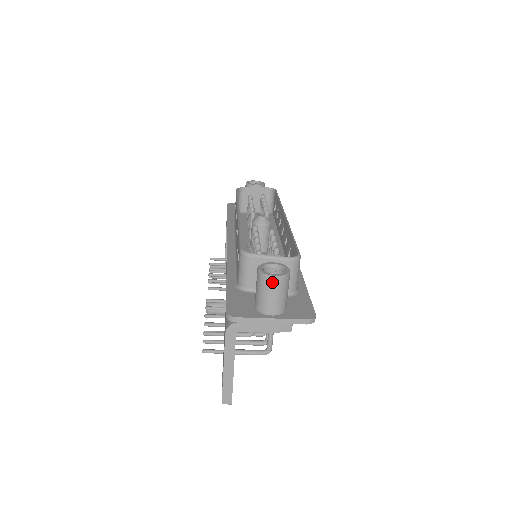
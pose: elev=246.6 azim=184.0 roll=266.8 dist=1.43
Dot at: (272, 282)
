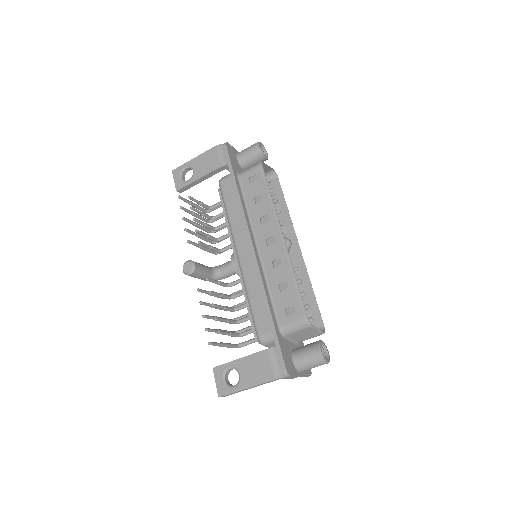
Dot at: (323, 364)
